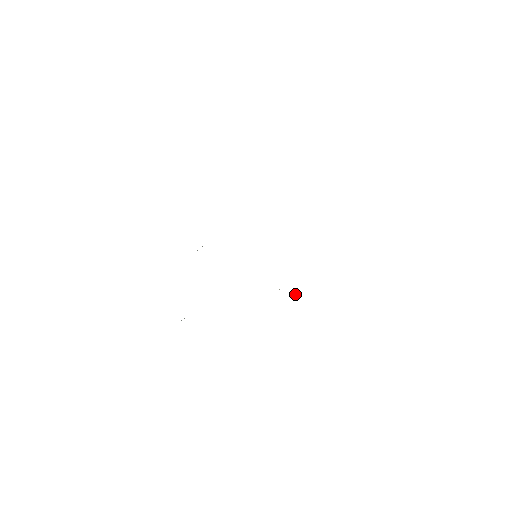
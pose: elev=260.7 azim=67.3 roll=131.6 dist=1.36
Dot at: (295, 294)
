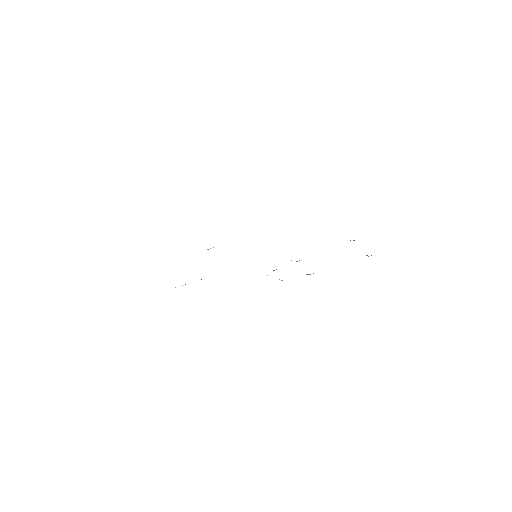
Dot at: (279, 279)
